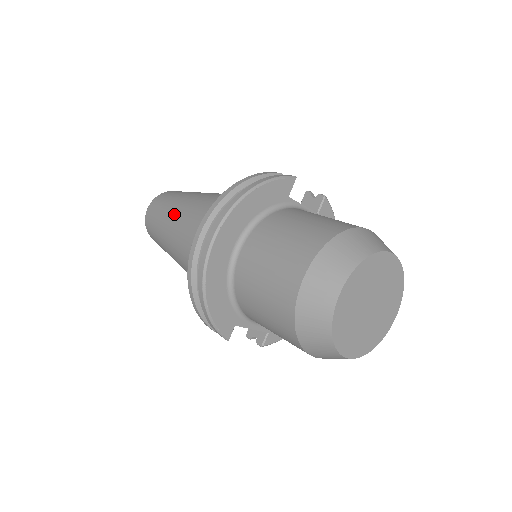
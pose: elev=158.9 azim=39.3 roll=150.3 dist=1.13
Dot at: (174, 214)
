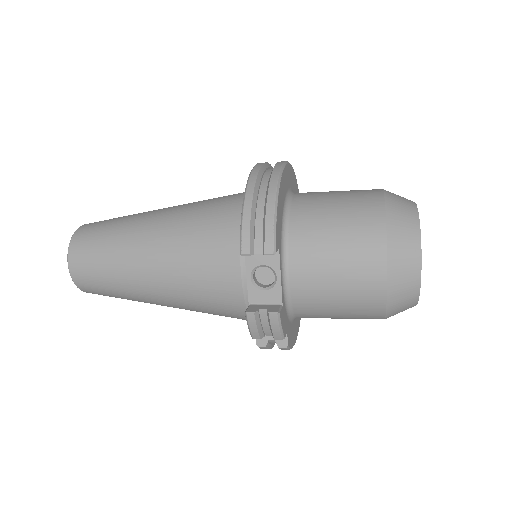
Dot at: (158, 209)
